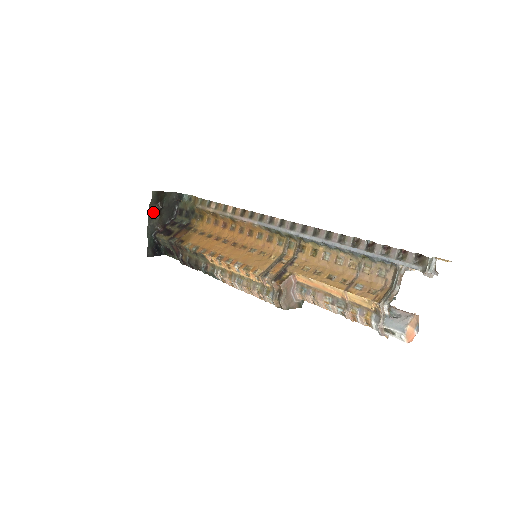
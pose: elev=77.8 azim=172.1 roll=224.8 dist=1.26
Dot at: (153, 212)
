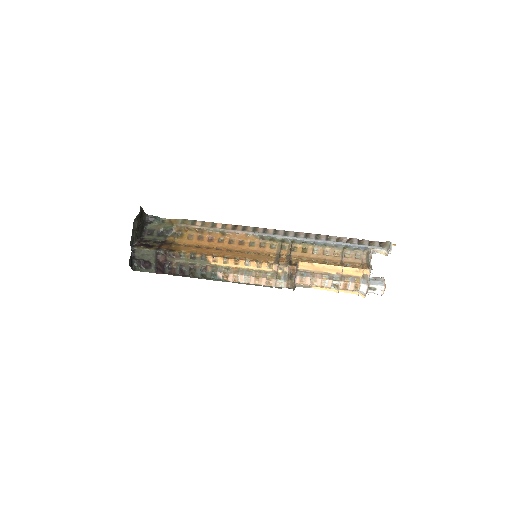
Dot at: (135, 226)
